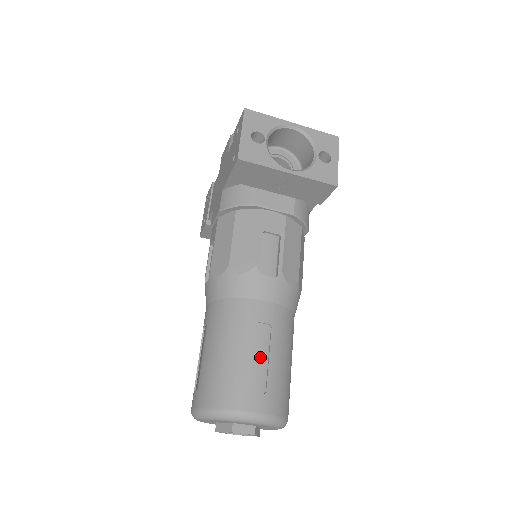
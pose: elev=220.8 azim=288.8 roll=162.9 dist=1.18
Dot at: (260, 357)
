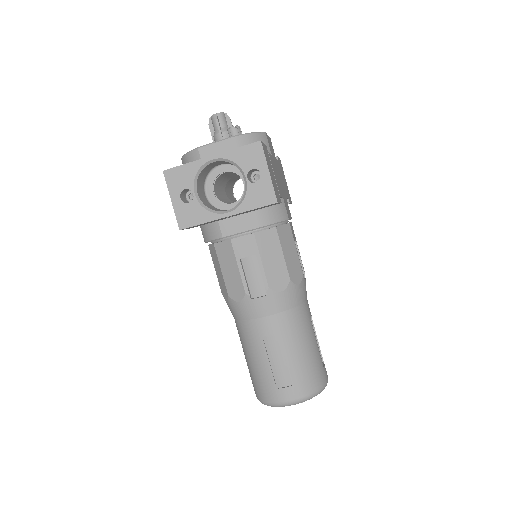
Dot at: (279, 360)
